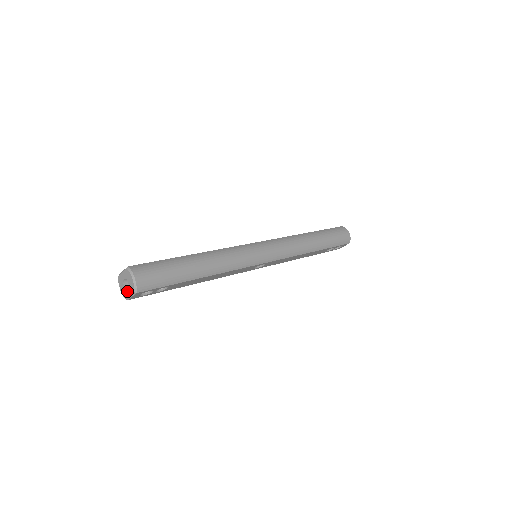
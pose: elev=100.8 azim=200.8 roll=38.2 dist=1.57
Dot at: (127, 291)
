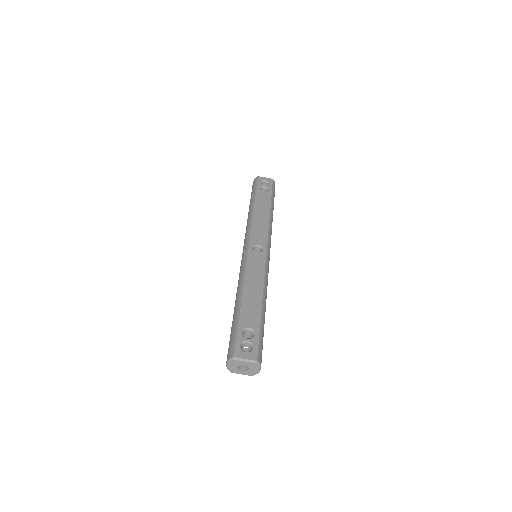
Dot at: (240, 371)
